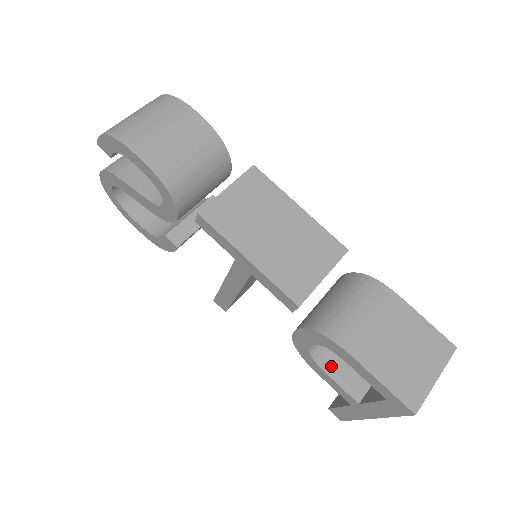
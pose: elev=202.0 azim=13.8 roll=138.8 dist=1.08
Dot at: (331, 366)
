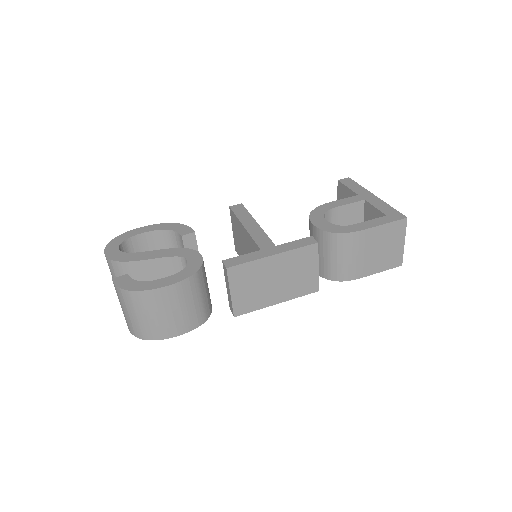
Dot at: occluded
